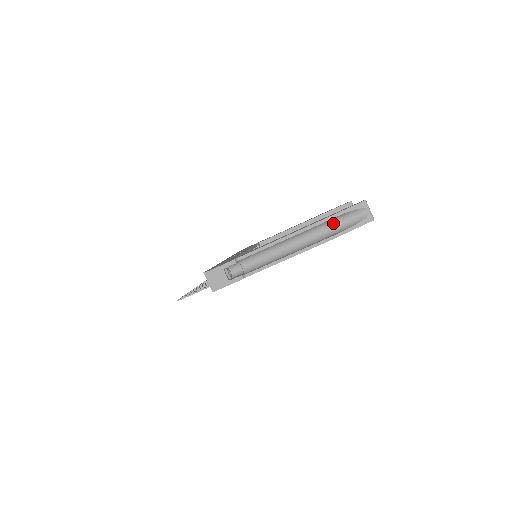
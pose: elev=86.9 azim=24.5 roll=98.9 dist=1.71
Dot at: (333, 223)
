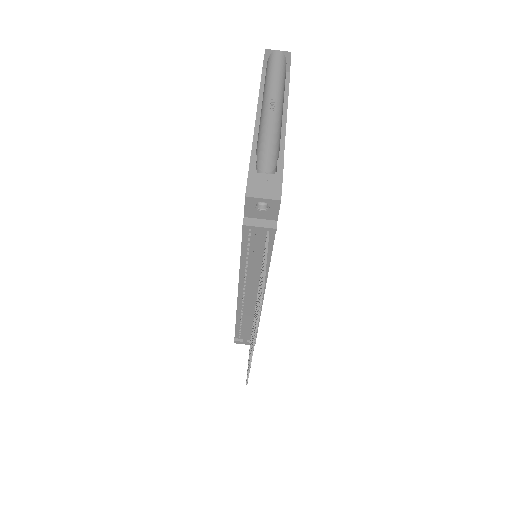
Dot at: (271, 77)
